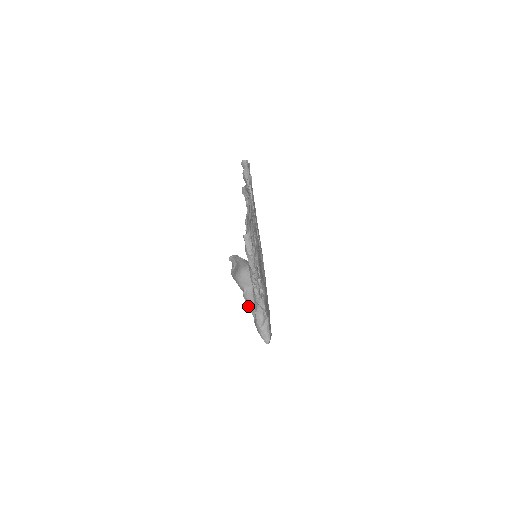
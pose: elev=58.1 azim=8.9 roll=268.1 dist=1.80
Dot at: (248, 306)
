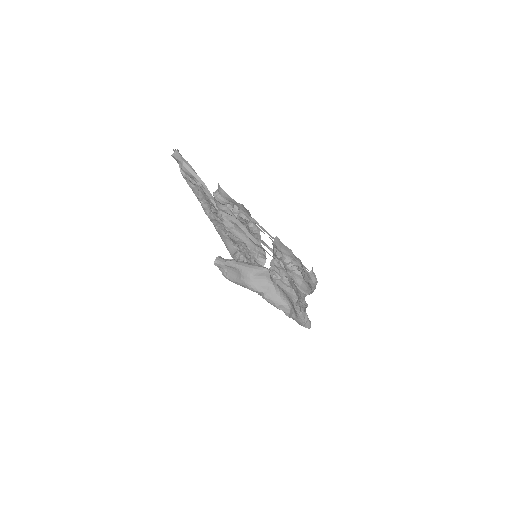
Dot at: (274, 306)
